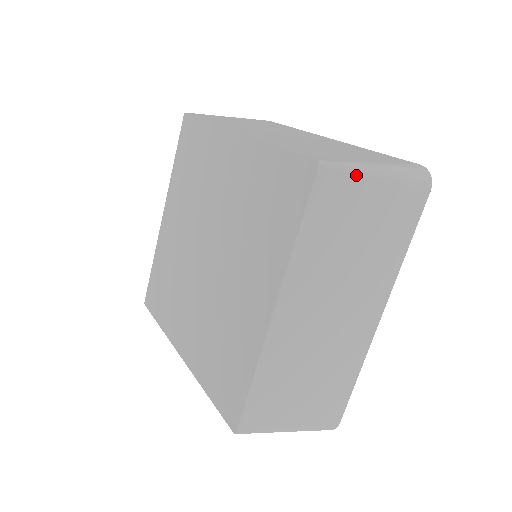
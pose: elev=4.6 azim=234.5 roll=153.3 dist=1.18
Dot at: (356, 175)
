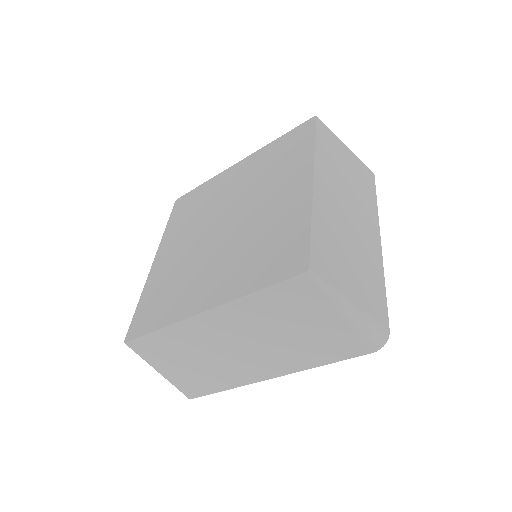
Dot at: (335, 136)
